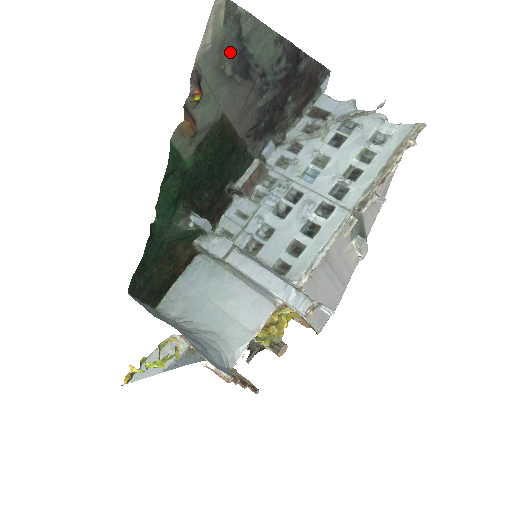
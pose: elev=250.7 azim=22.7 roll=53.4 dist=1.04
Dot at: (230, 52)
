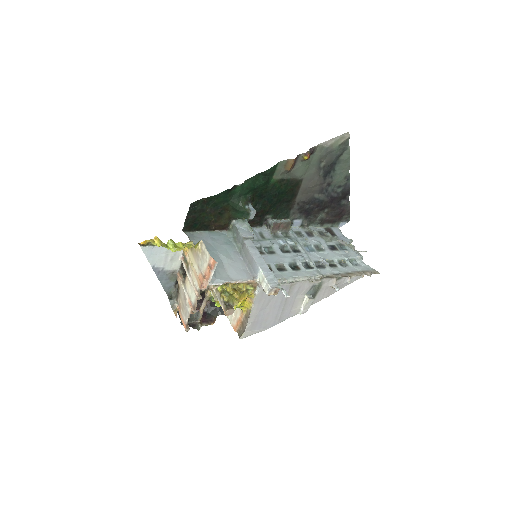
Dot at: (330, 158)
